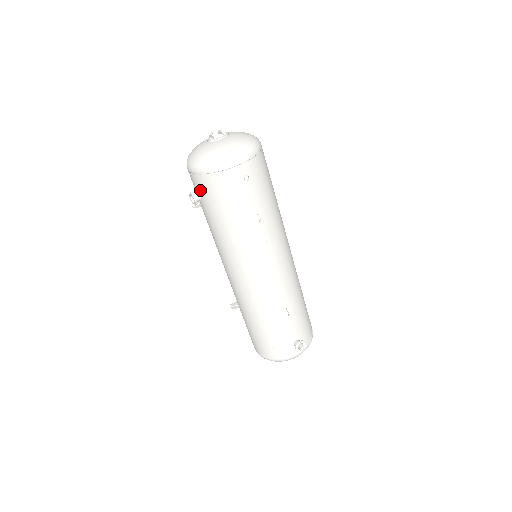
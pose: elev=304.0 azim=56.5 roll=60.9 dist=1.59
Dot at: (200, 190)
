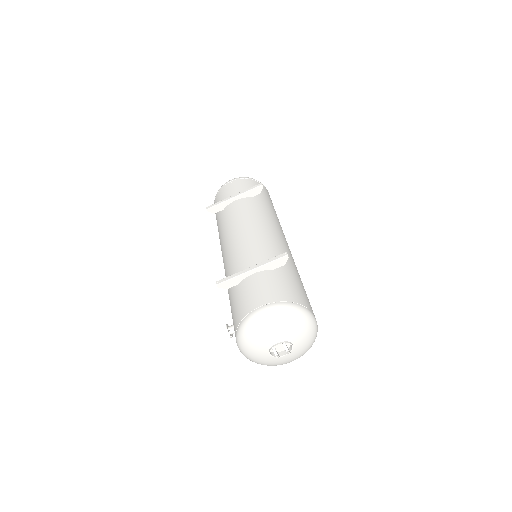
Dot at: occluded
